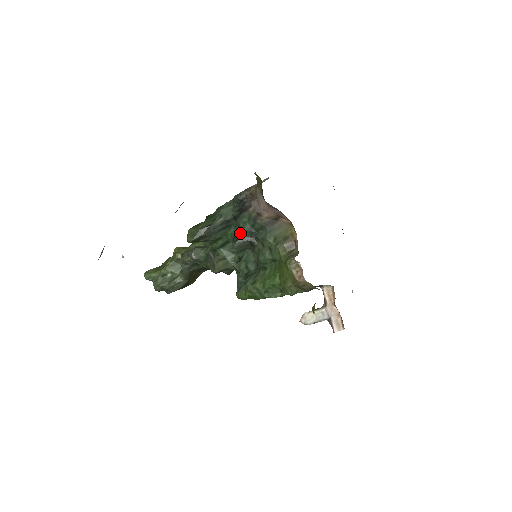
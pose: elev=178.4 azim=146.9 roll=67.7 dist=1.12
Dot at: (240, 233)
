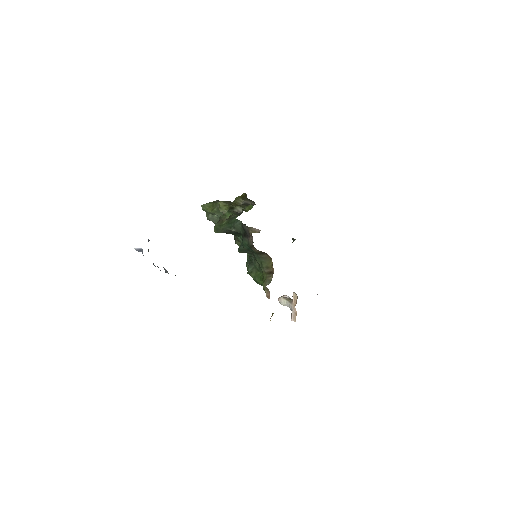
Dot at: (243, 247)
